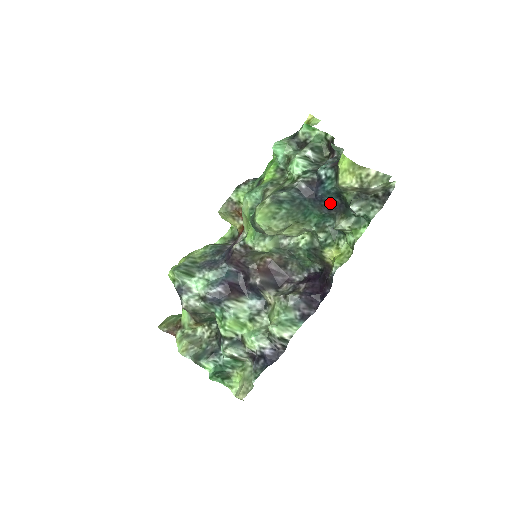
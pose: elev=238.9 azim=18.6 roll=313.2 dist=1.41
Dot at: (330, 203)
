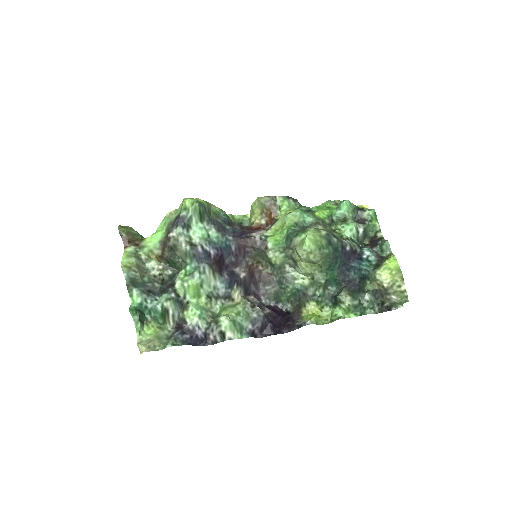
Dot at: (350, 277)
